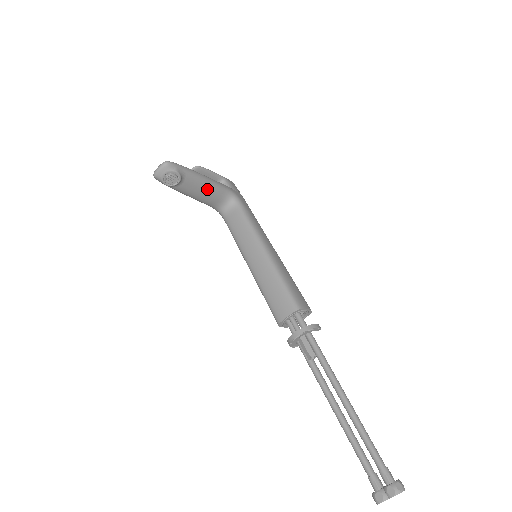
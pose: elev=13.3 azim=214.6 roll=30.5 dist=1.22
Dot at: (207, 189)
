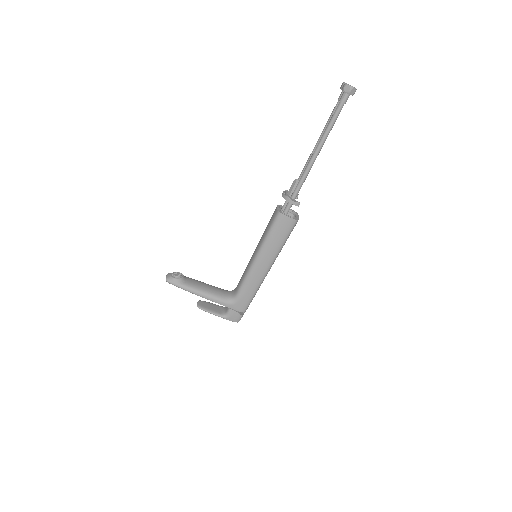
Dot at: (208, 285)
